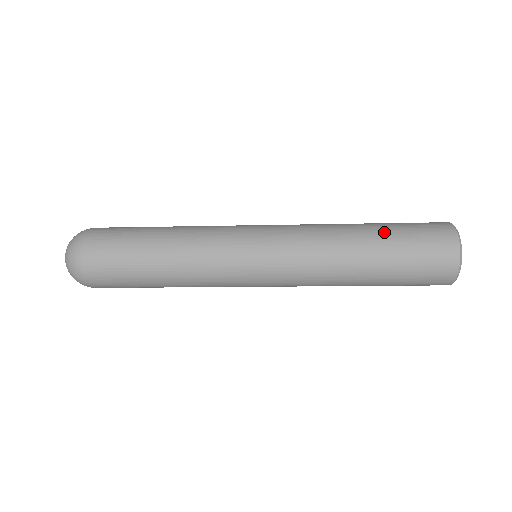
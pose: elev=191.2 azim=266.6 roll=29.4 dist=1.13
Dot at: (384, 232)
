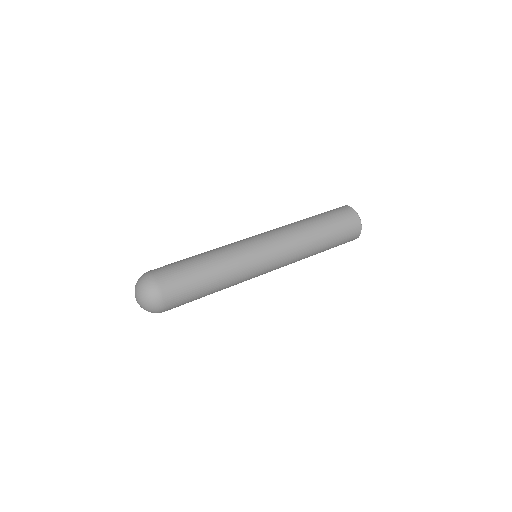
Dot at: (322, 220)
